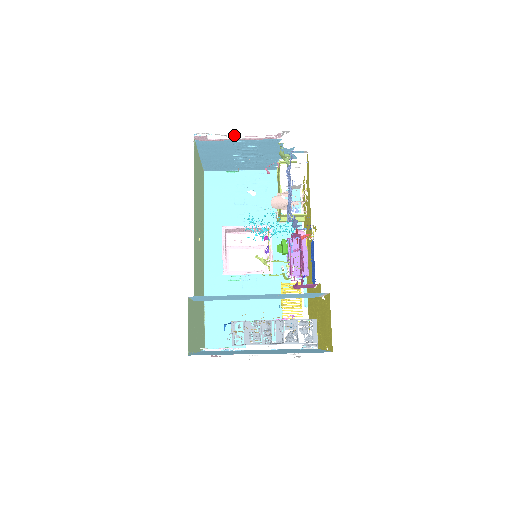
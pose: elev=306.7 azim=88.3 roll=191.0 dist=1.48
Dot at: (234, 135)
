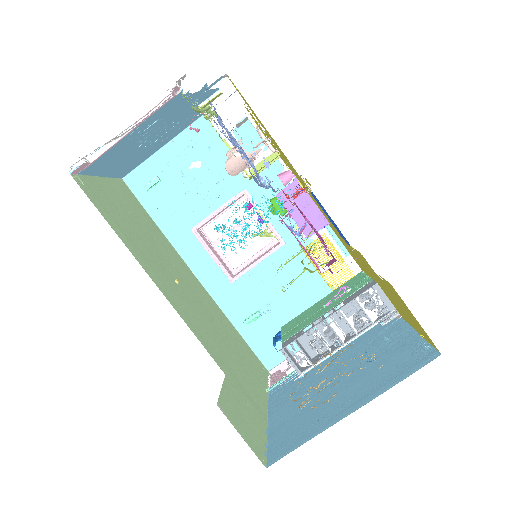
Dot at: occluded
